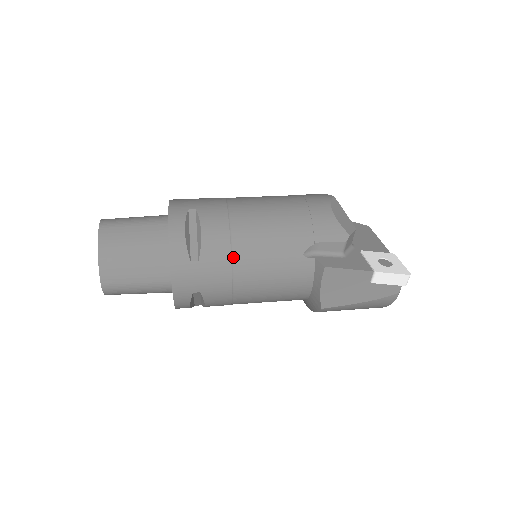
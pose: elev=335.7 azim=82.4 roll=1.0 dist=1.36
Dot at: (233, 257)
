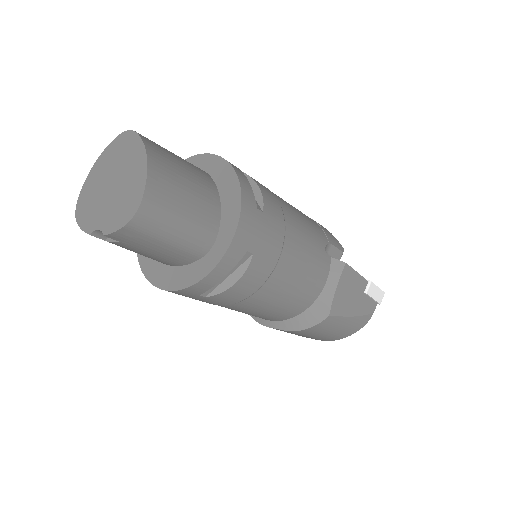
Dot at: (285, 224)
